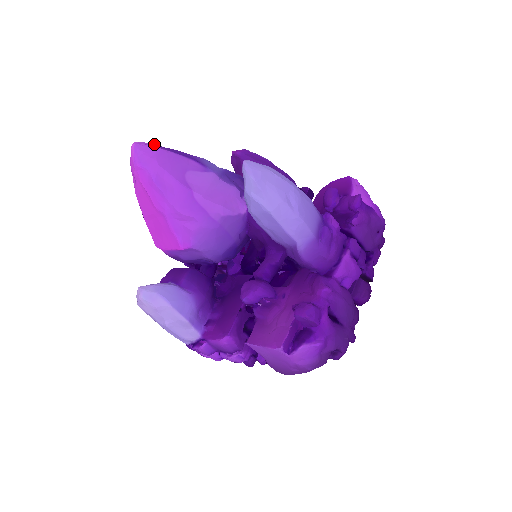
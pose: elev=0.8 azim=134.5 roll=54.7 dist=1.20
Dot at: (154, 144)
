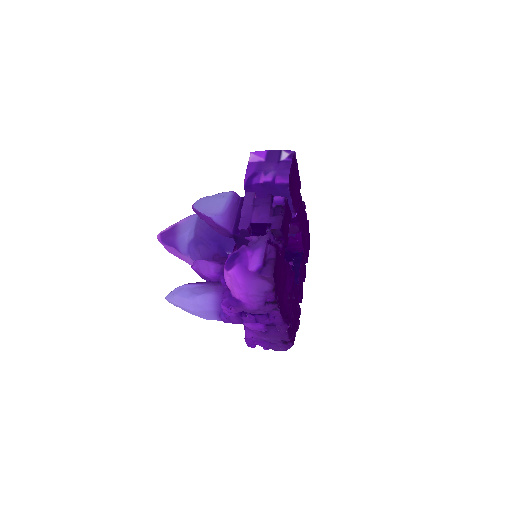
Dot at: (160, 238)
